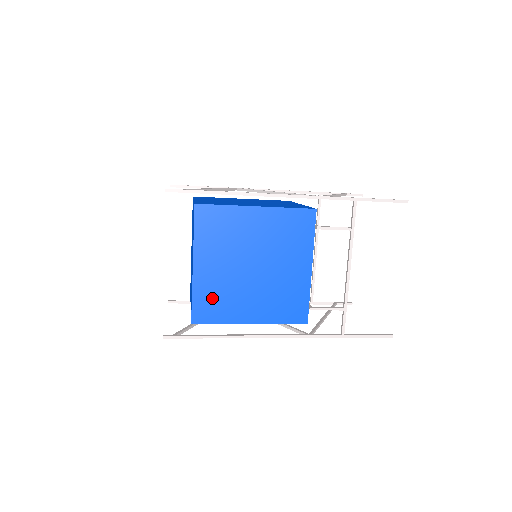
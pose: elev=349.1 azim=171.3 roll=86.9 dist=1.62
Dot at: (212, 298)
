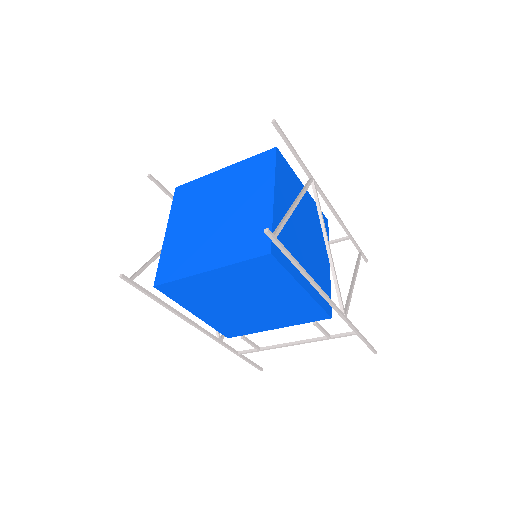
Dot at: (191, 290)
